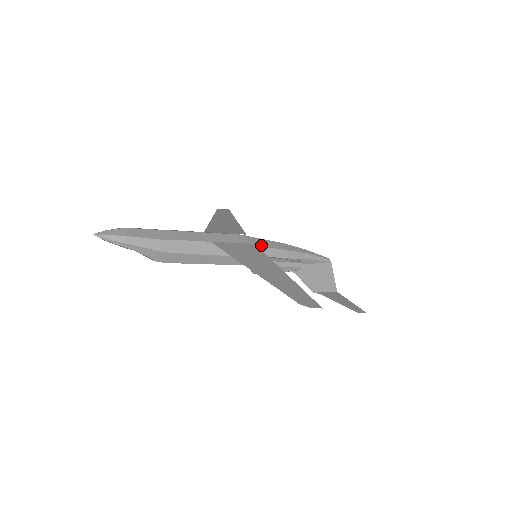
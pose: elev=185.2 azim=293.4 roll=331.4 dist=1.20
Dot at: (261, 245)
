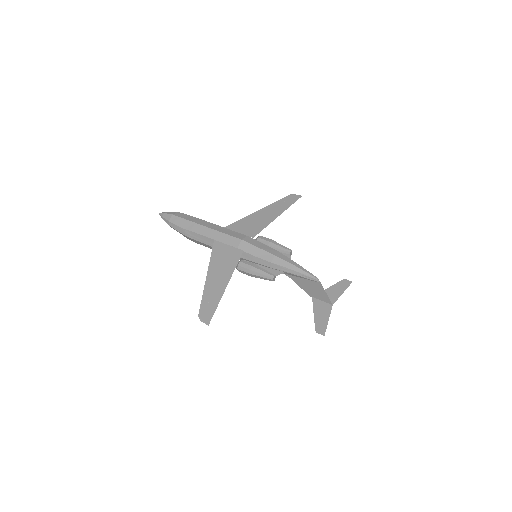
Dot at: (250, 252)
